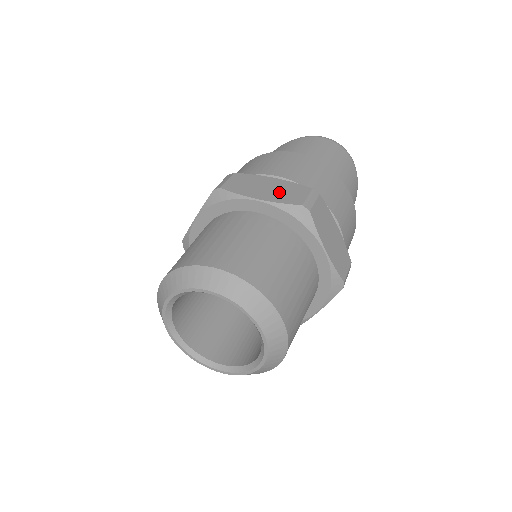
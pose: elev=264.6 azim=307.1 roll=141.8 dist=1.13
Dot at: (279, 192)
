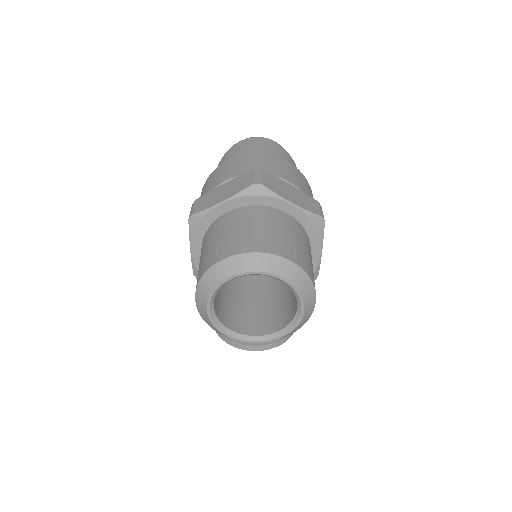
Dot at: (233, 188)
